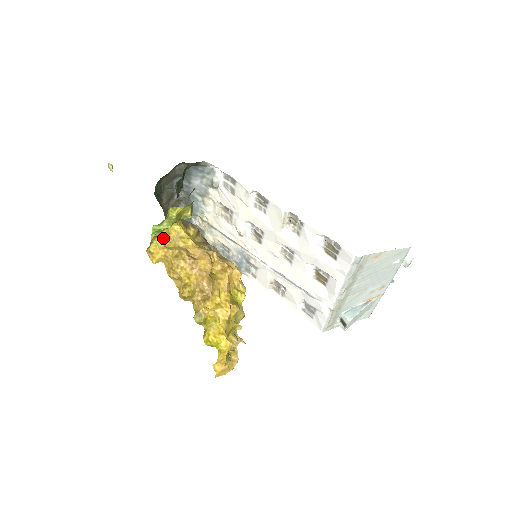
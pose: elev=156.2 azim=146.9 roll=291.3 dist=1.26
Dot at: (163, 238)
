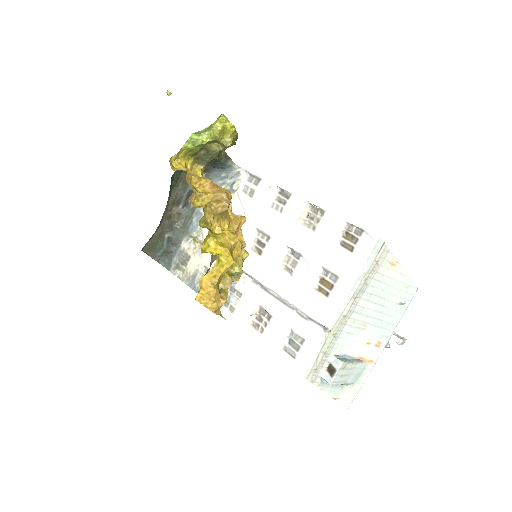
Dot at: (186, 167)
